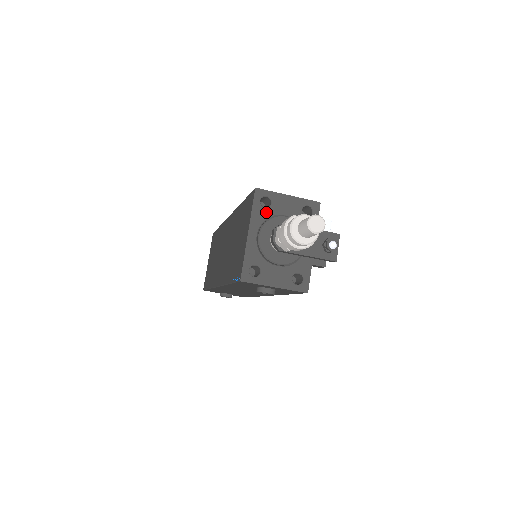
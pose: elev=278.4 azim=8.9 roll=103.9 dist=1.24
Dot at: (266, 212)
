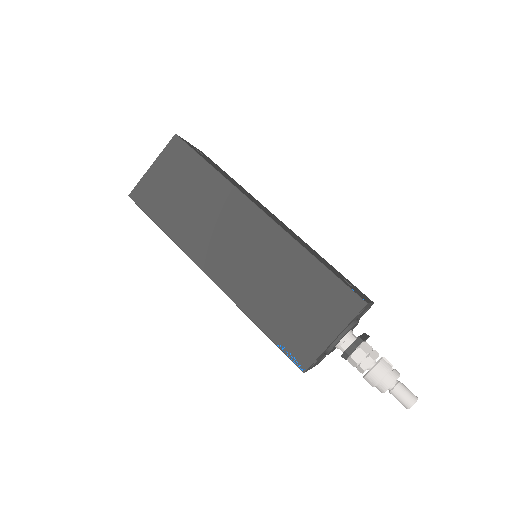
Dot at: (354, 320)
